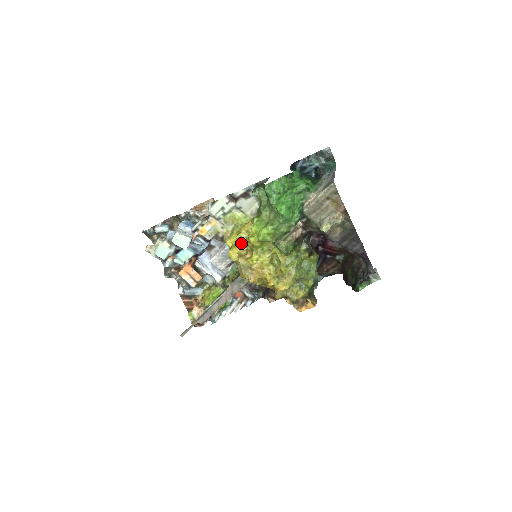
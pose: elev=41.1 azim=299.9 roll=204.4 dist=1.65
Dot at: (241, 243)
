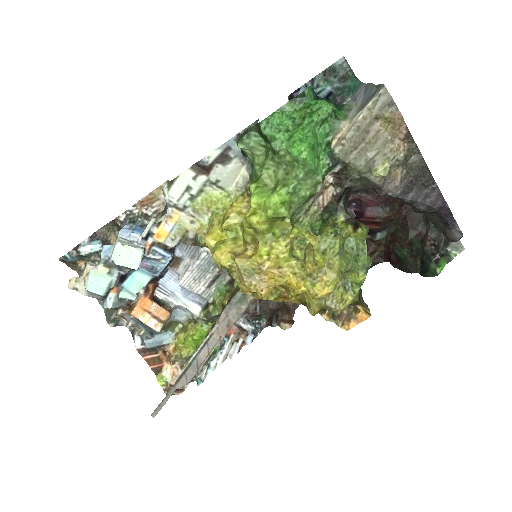
Dot at: (231, 236)
